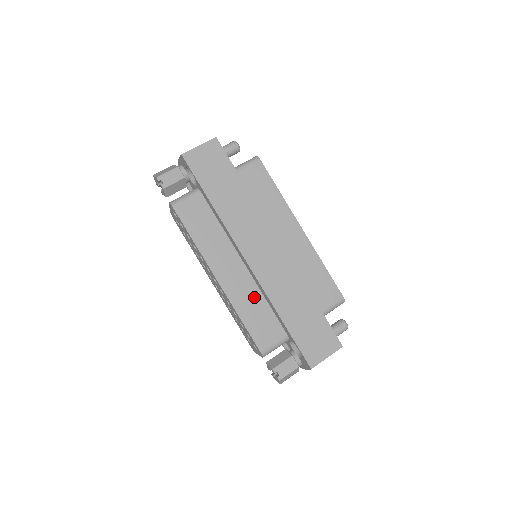
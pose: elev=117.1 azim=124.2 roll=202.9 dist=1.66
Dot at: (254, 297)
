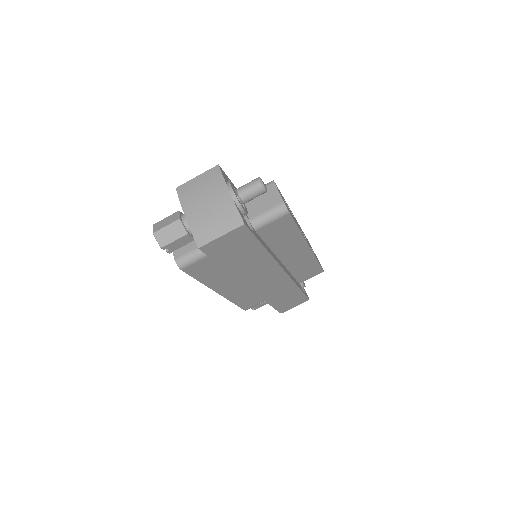
Dot at: (249, 292)
